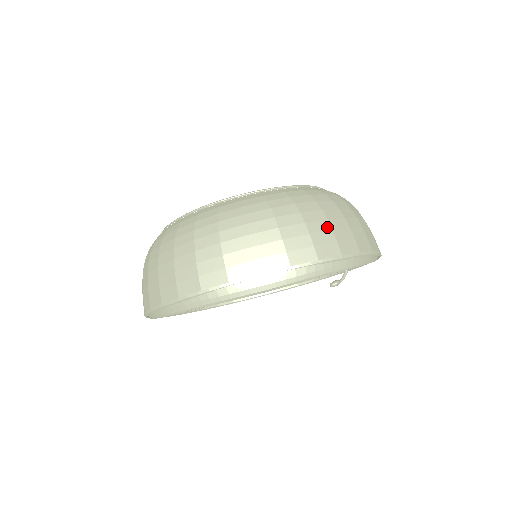
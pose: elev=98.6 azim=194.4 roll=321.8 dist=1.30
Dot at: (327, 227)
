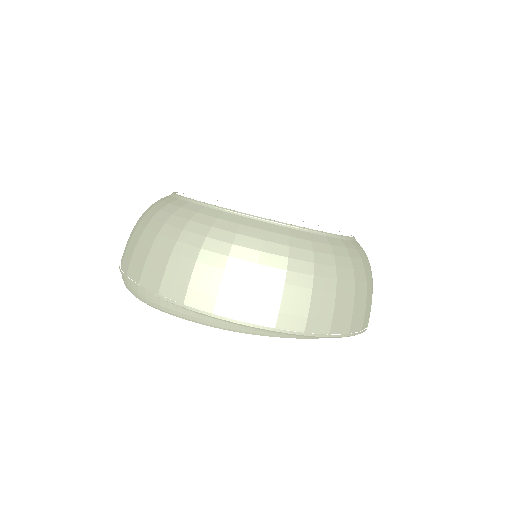
Dot at: (217, 277)
